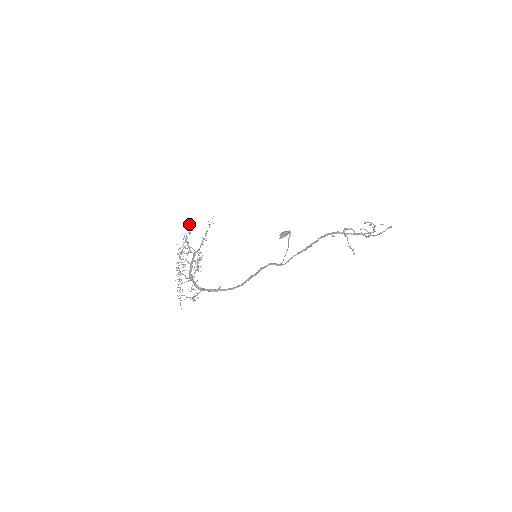
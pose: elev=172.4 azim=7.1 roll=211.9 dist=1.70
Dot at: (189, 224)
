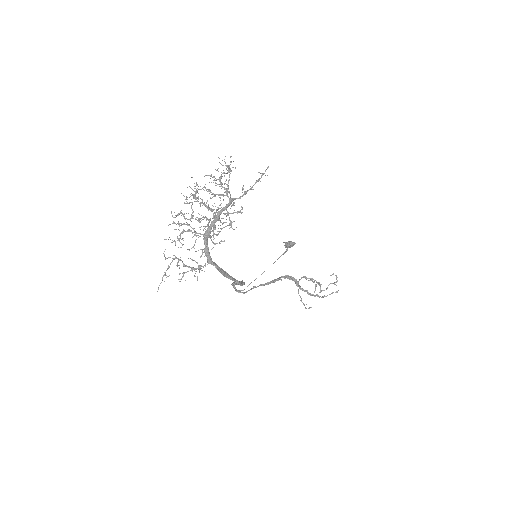
Dot at: occluded
